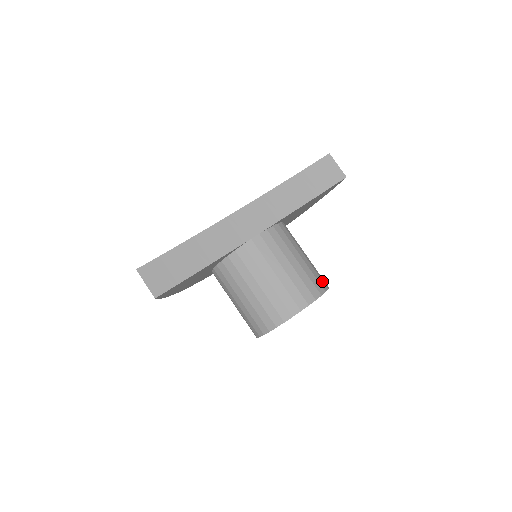
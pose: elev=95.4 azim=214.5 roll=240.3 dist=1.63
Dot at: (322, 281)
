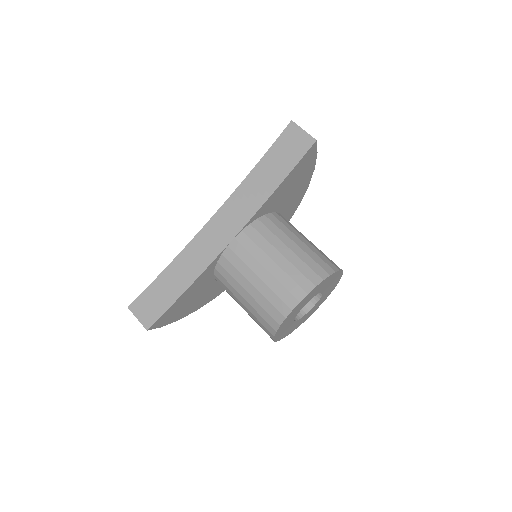
Dot at: (321, 268)
